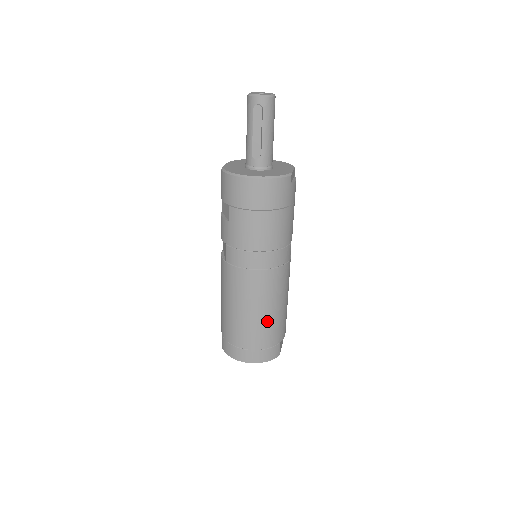
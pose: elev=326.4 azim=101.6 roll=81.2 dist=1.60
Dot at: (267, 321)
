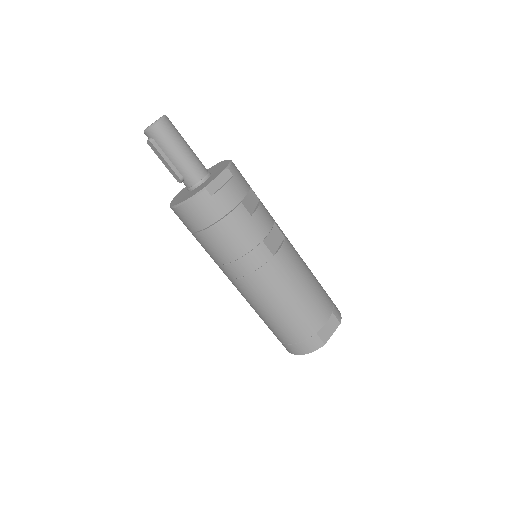
Dot at: (281, 319)
